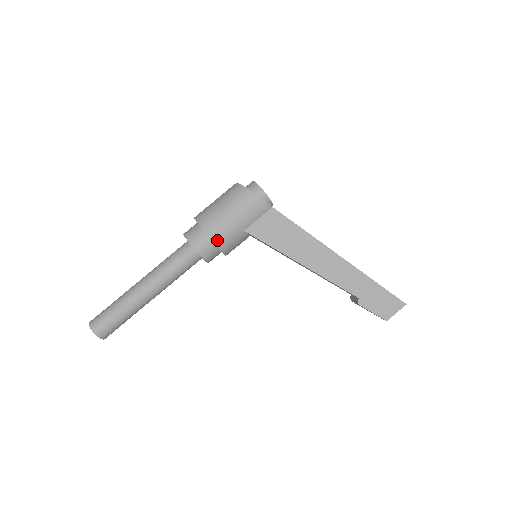
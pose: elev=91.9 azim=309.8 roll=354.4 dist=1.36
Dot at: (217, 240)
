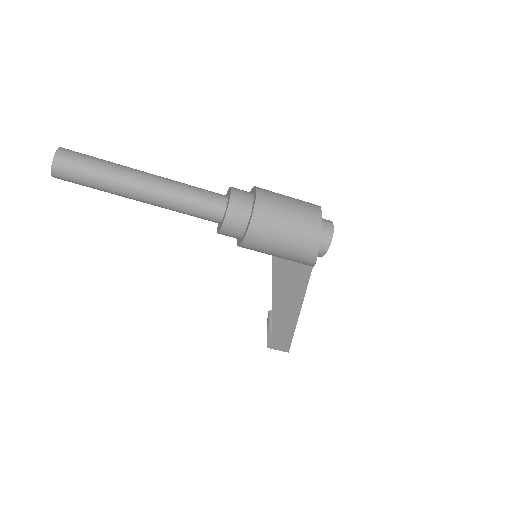
Dot at: (246, 245)
